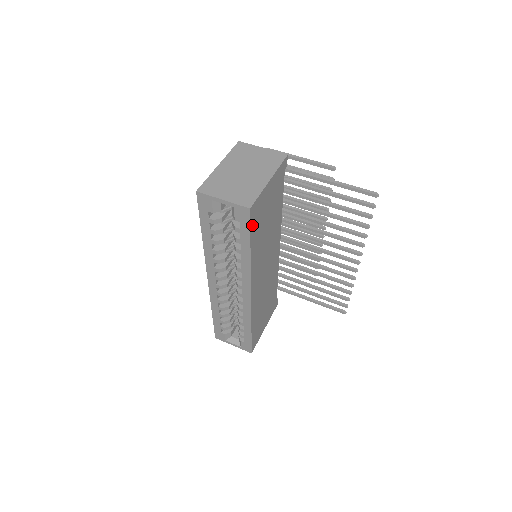
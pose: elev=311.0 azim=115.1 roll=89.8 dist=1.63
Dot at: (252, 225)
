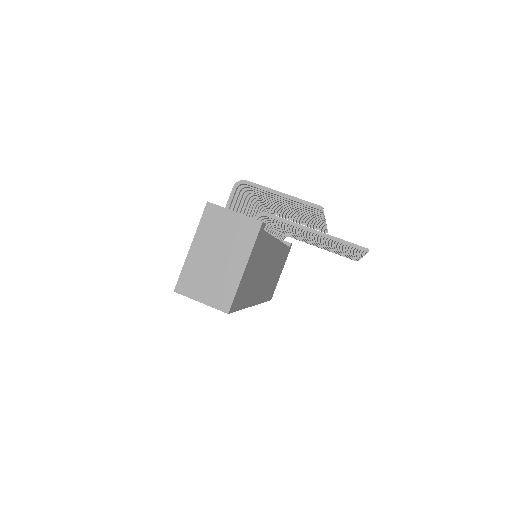
Dot at: (236, 307)
